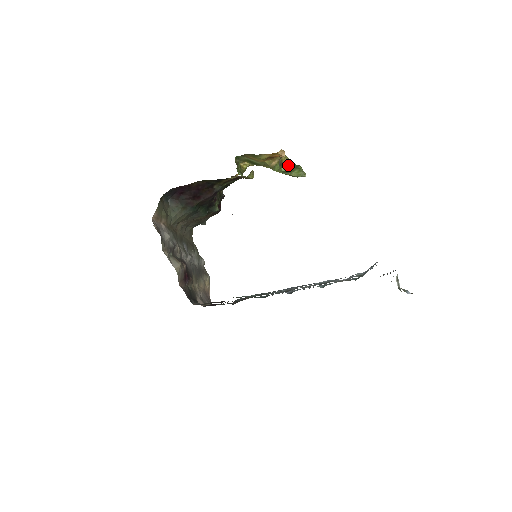
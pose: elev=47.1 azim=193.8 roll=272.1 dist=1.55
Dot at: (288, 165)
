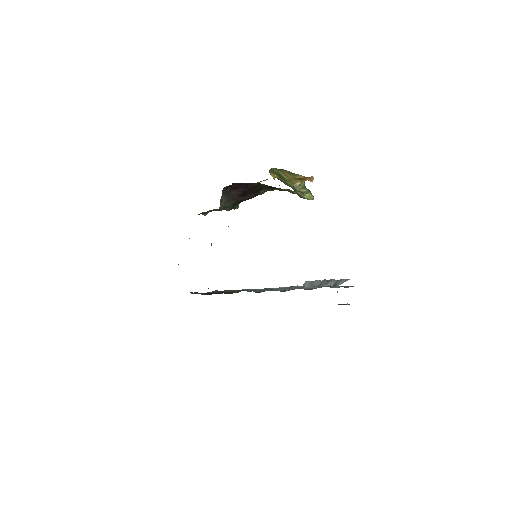
Dot at: (302, 187)
